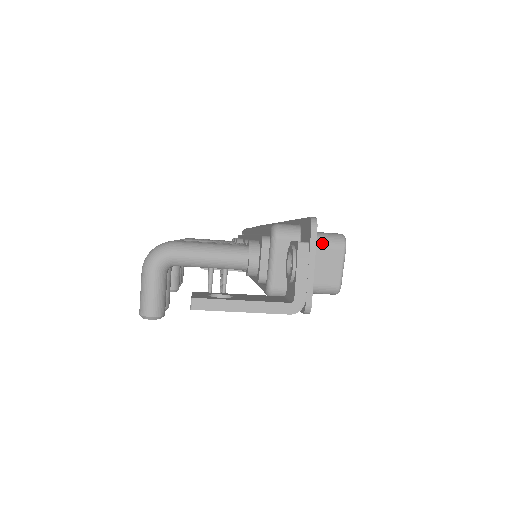
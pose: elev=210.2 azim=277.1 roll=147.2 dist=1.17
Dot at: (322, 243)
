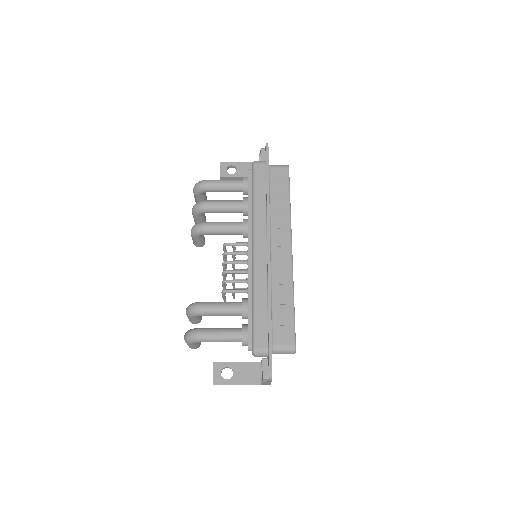
Dot at: (281, 353)
